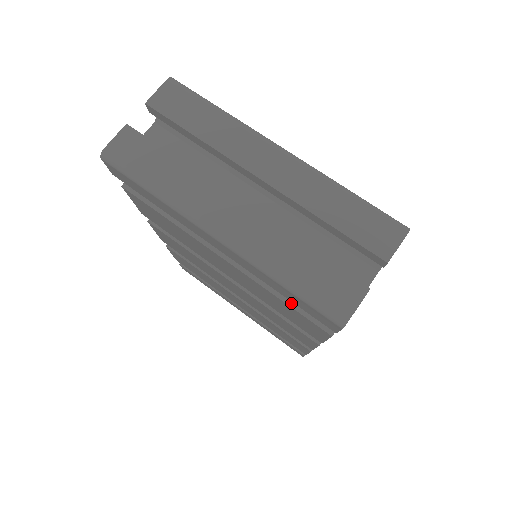
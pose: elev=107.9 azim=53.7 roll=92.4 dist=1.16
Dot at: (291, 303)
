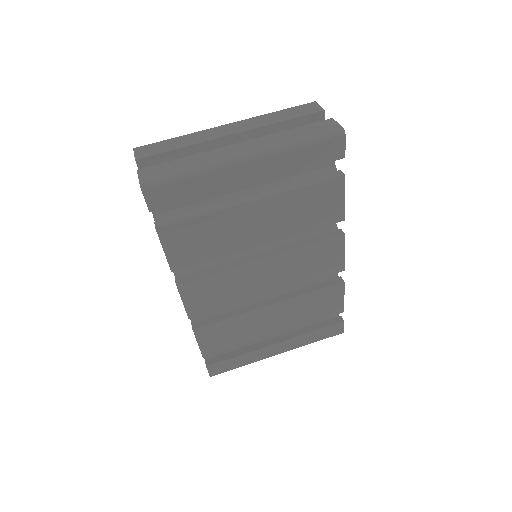
Dot at: (310, 183)
